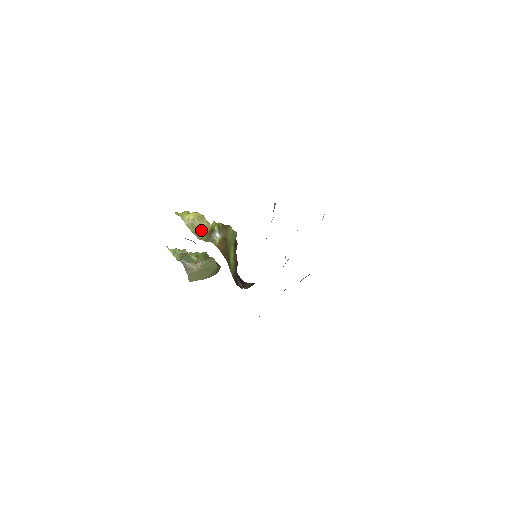
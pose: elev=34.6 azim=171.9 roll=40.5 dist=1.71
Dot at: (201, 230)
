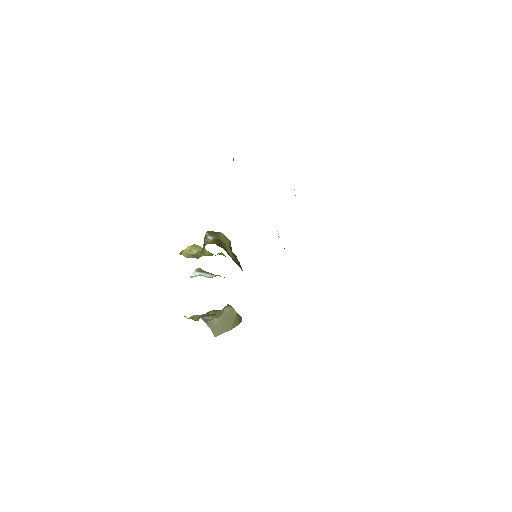
Dot at: (199, 254)
